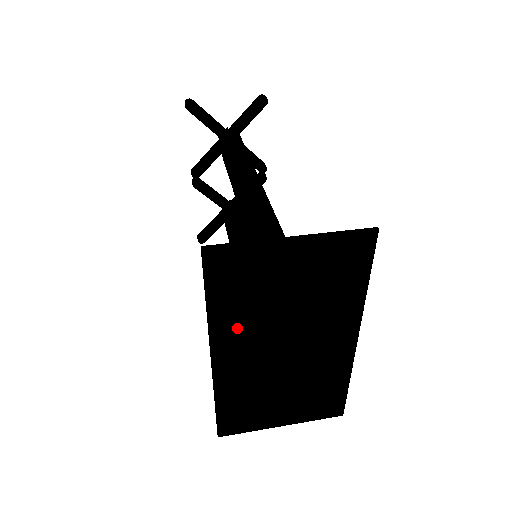
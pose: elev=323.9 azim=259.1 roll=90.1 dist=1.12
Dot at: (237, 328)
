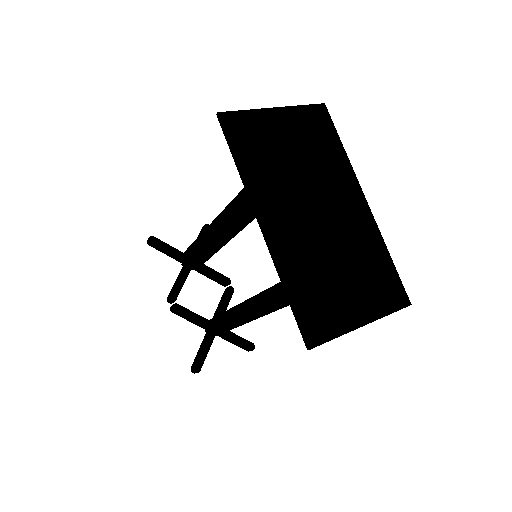
Dot at: (269, 188)
